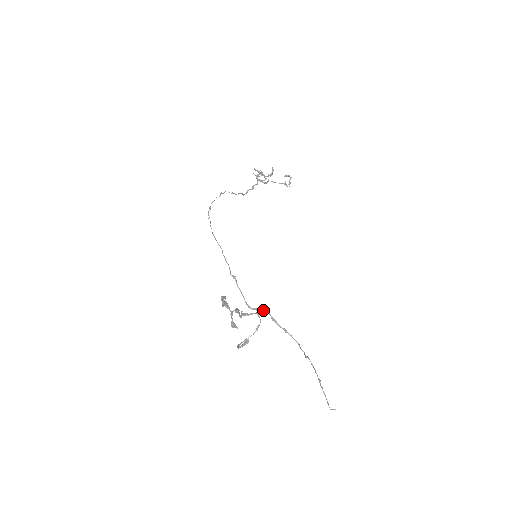
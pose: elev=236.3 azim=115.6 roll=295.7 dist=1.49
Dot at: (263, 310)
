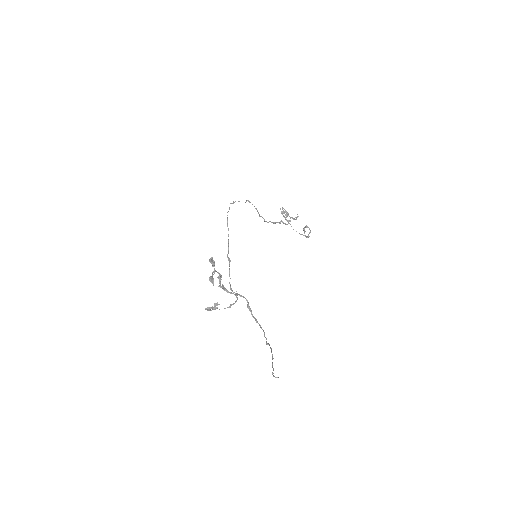
Dot at: (243, 296)
